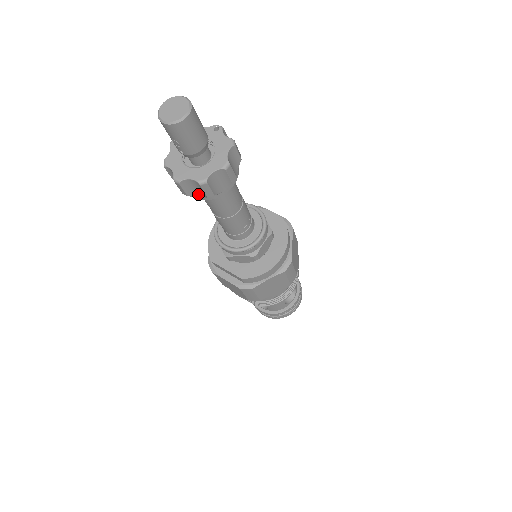
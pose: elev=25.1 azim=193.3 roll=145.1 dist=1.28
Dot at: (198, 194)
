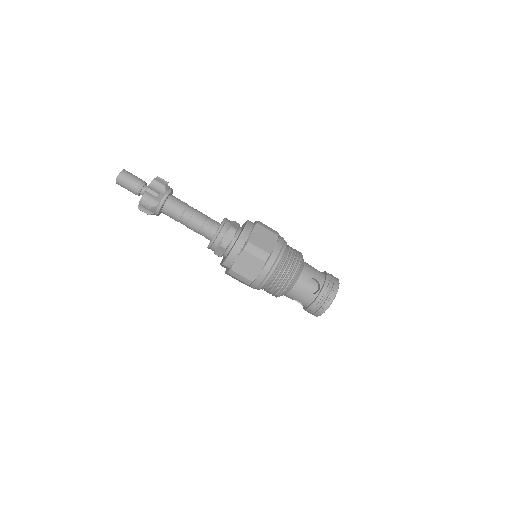
Dot at: (151, 212)
